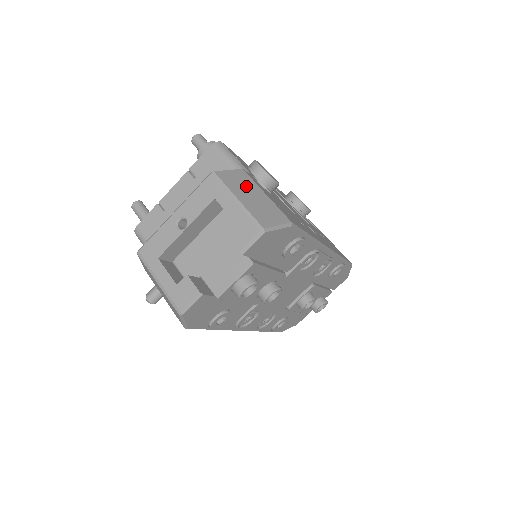
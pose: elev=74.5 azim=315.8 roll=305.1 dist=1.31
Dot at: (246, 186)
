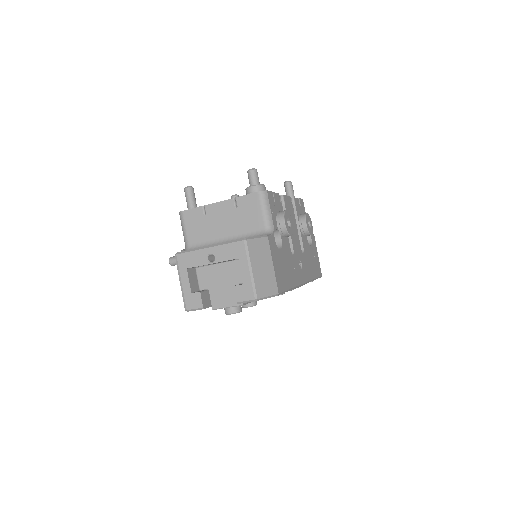
Dot at: (263, 256)
